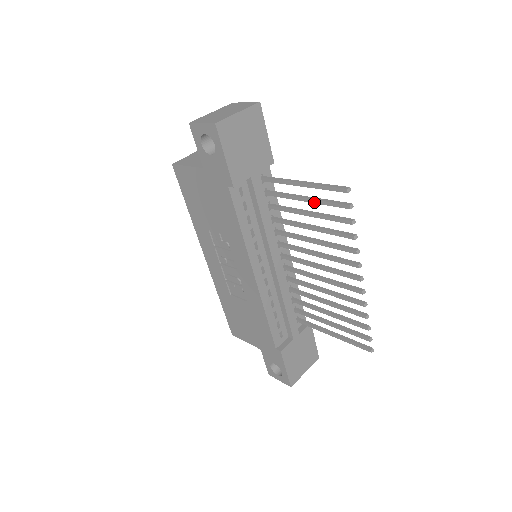
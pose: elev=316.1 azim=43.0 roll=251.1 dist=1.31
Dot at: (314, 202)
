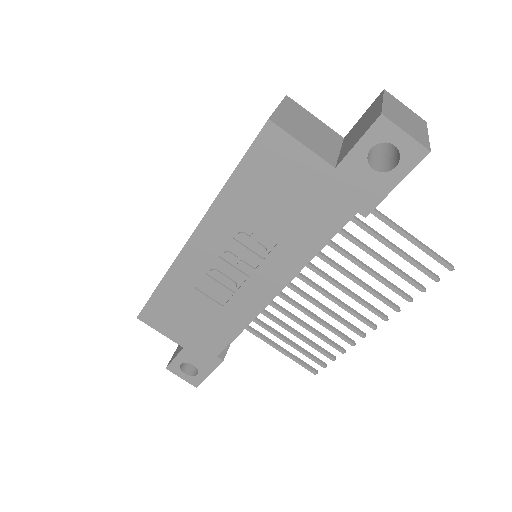
Dot at: (400, 255)
